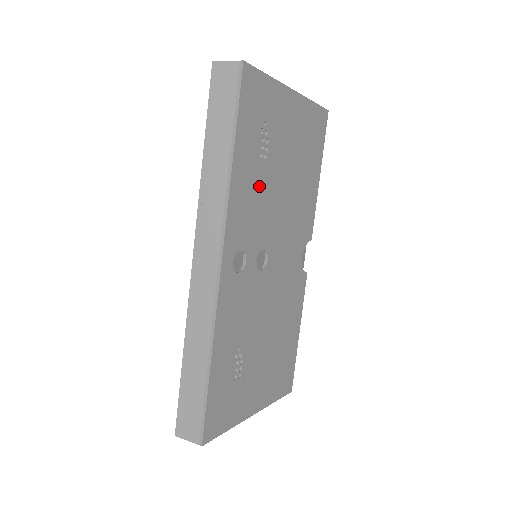
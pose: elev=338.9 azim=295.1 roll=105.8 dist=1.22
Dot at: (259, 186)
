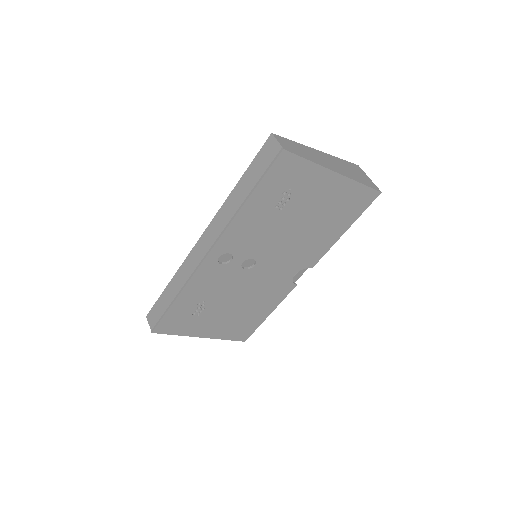
Dot at: (266, 223)
